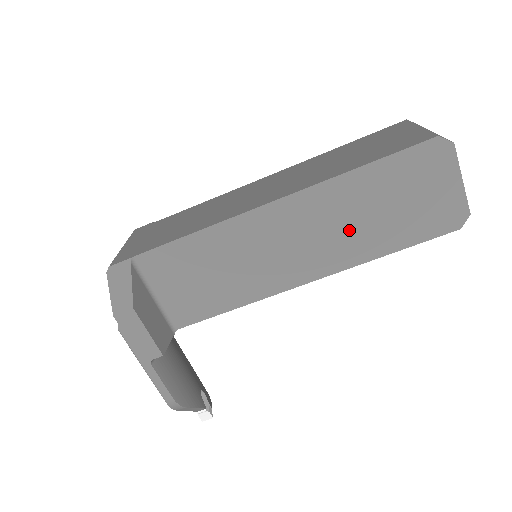
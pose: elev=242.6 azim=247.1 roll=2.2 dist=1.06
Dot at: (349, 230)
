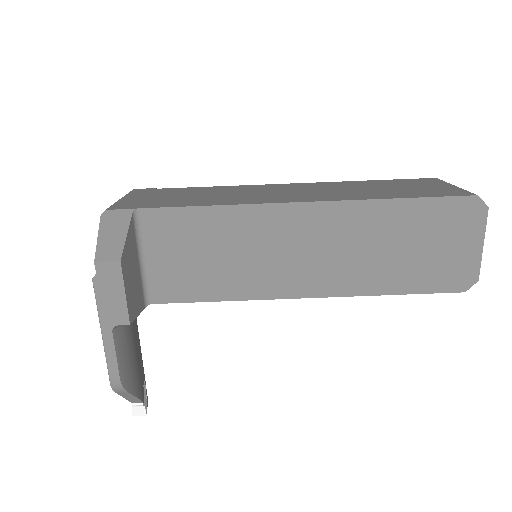
Dot at: (364, 257)
